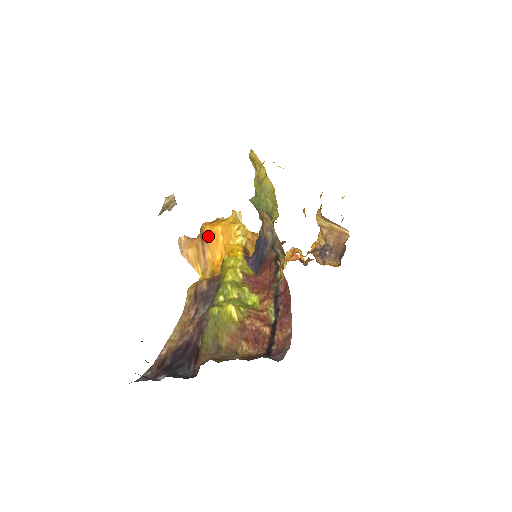
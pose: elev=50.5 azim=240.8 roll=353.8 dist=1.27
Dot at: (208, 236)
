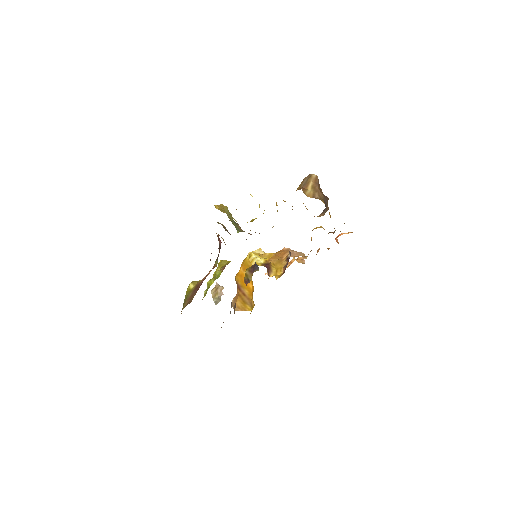
Dot at: (239, 282)
